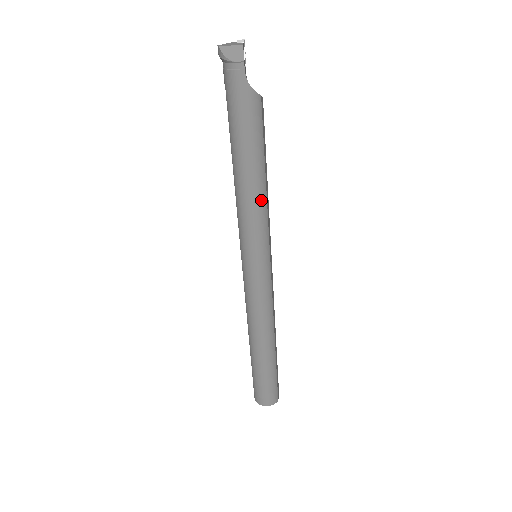
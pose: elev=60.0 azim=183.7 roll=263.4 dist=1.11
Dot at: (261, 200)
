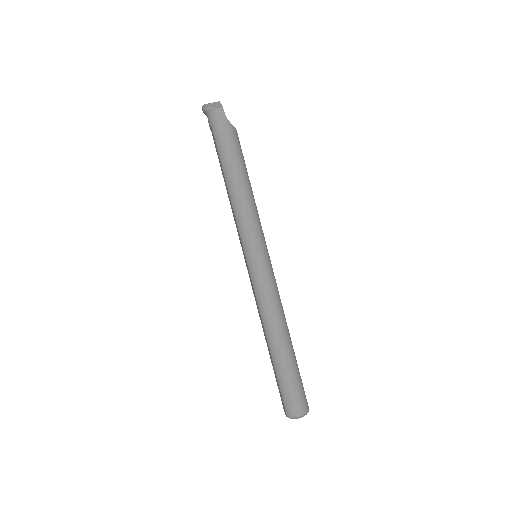
Dot at: (252, 201)
